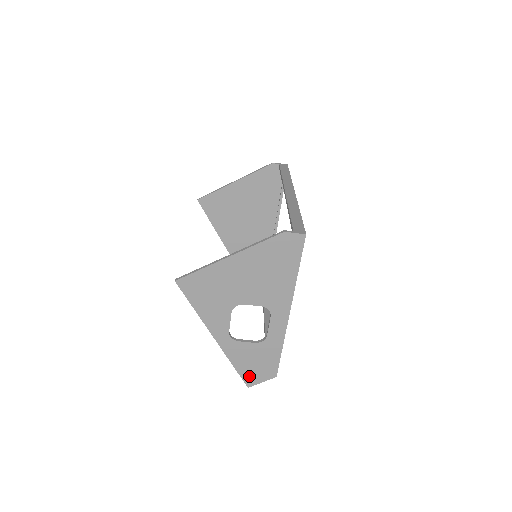
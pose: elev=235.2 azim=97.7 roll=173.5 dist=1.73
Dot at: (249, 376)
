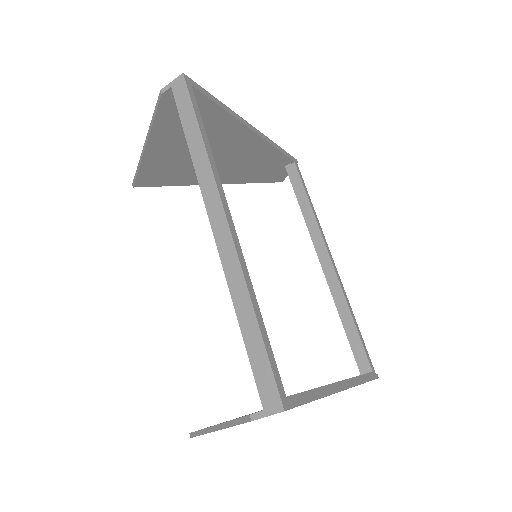
Dot at: occluded
